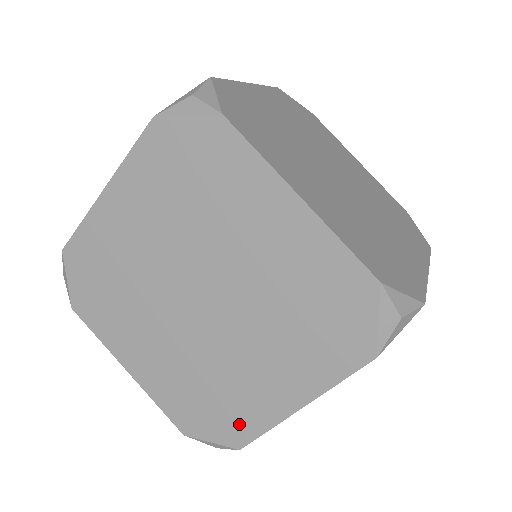
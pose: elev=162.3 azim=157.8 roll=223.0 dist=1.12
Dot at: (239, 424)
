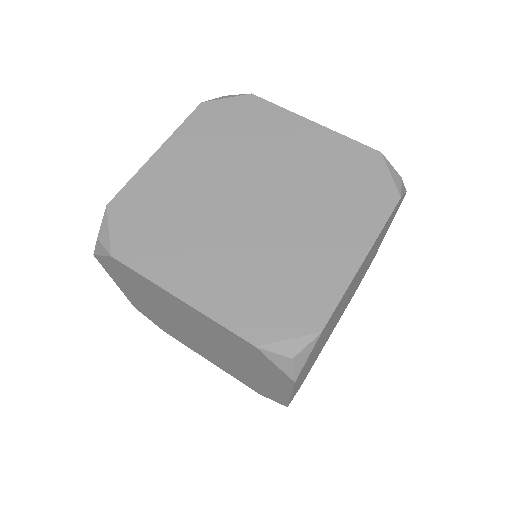
Dot at: (314, 302)
